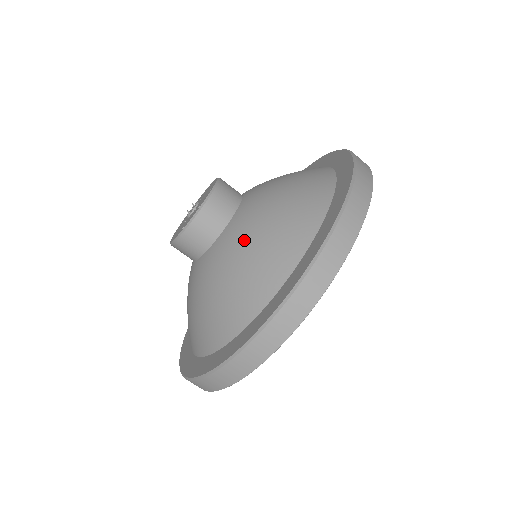
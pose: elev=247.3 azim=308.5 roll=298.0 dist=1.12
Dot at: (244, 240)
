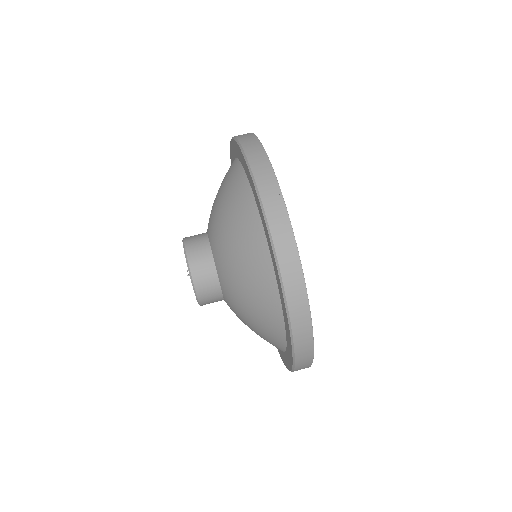
Dot at: (224, 241)
